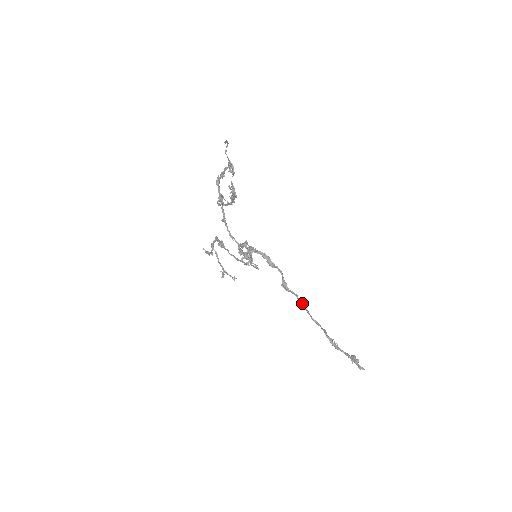
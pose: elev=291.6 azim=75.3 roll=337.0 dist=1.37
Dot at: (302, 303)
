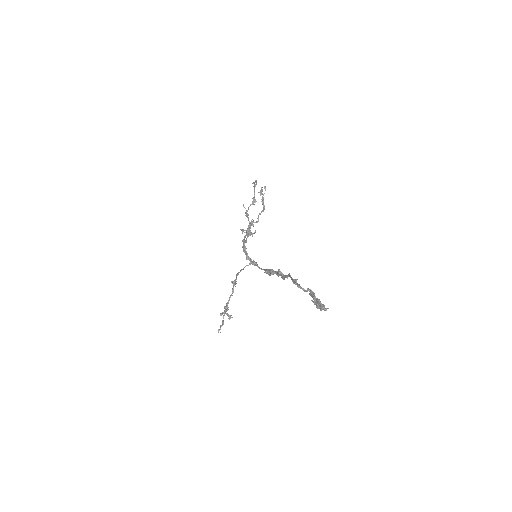
Dot at: occluded
